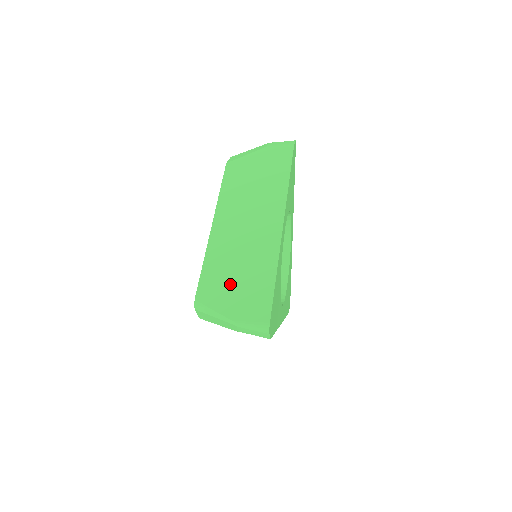
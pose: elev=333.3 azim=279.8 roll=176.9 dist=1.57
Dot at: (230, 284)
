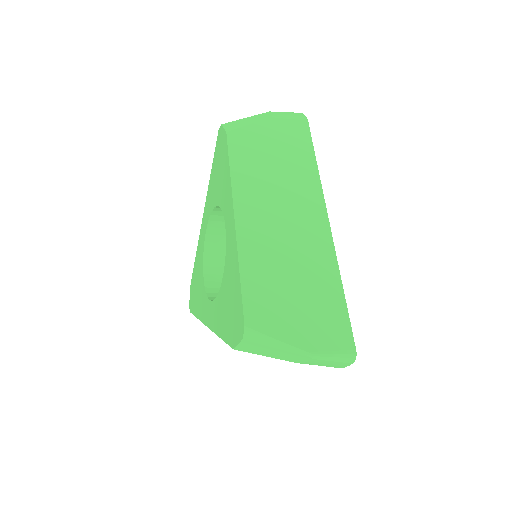
Dot at: (288, 301)
